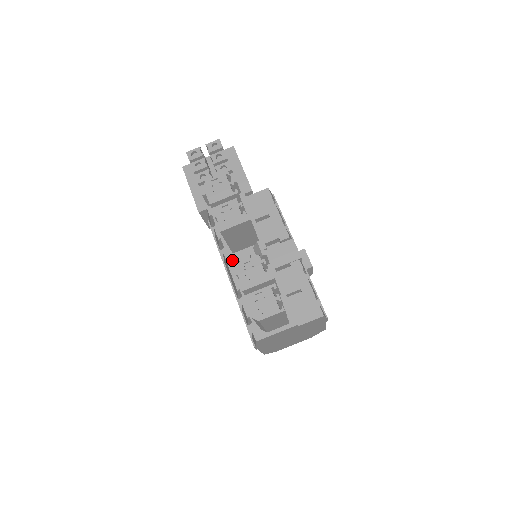
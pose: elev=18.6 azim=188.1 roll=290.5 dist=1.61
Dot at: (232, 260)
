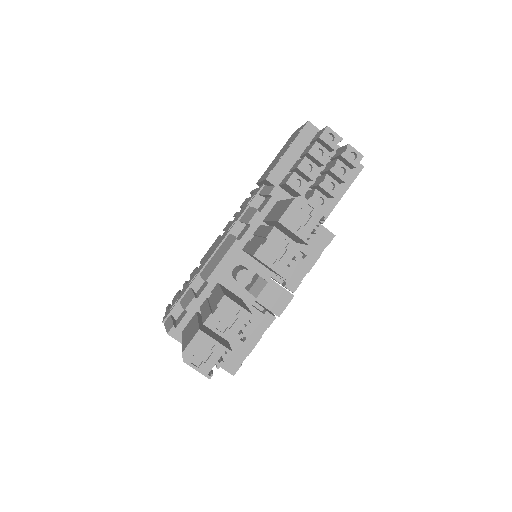
Dot at: (235, 254)
